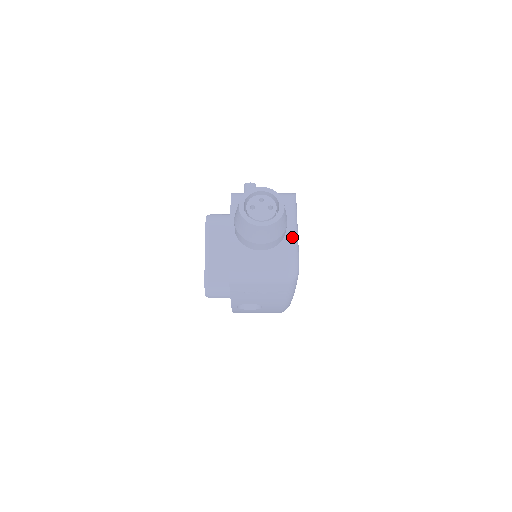
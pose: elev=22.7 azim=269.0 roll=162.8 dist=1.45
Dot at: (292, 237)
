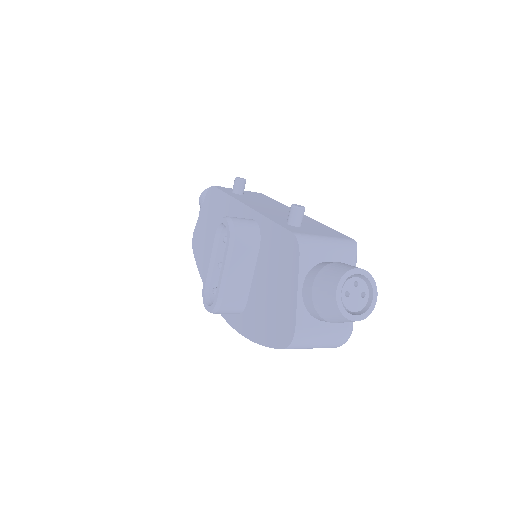
Dot at: occluded
